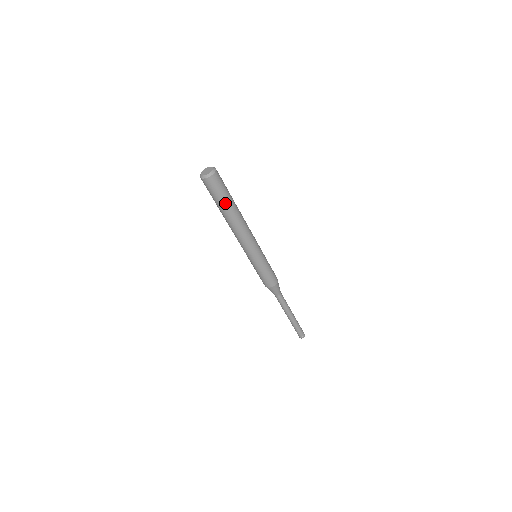
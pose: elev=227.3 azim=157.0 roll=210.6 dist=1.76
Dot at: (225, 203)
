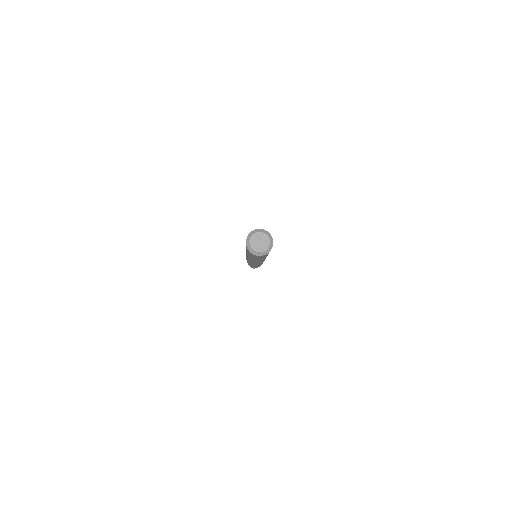
Dot at: (256, 259)
